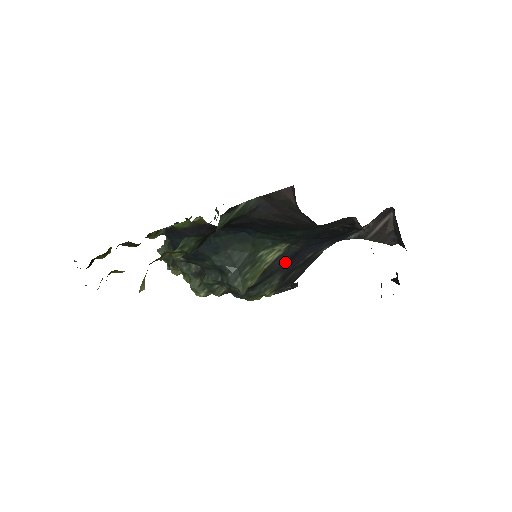
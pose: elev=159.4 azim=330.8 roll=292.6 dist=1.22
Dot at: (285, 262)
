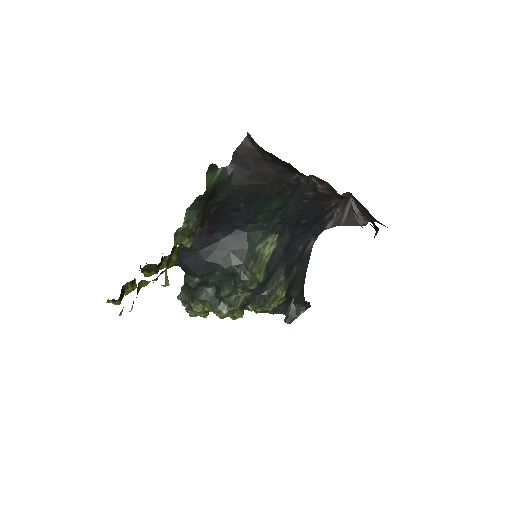
Dot at: (282, 256)
